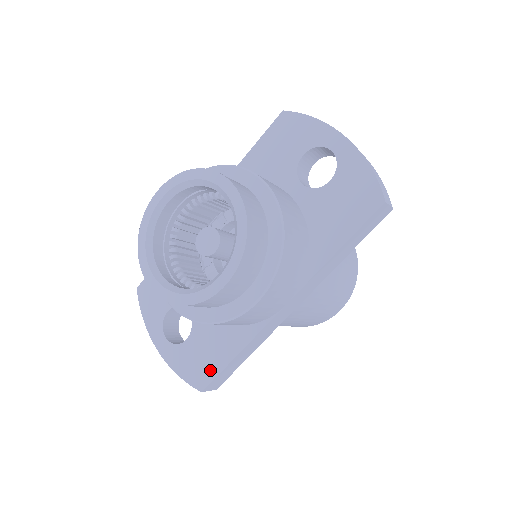
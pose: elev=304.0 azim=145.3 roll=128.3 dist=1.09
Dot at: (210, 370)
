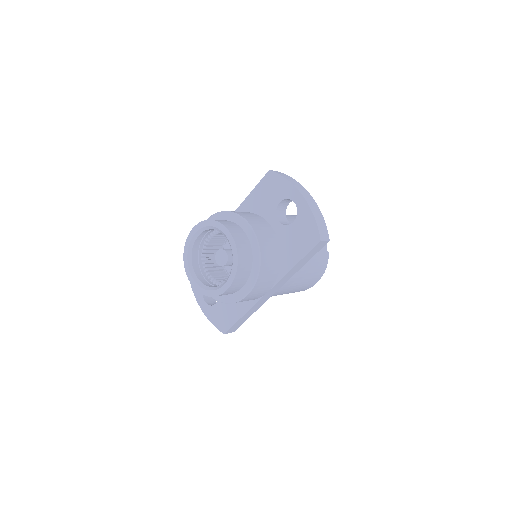
Dot at: (228, 323)
